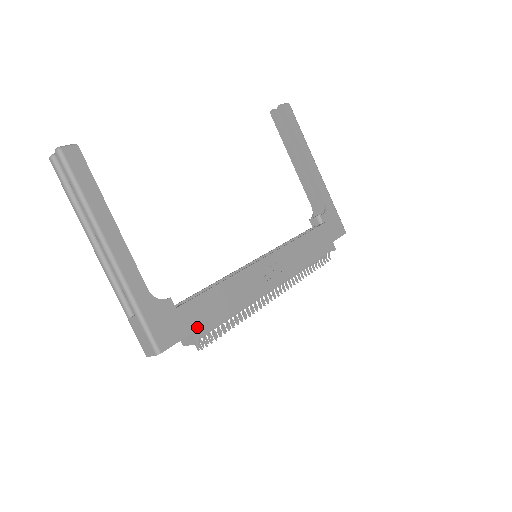
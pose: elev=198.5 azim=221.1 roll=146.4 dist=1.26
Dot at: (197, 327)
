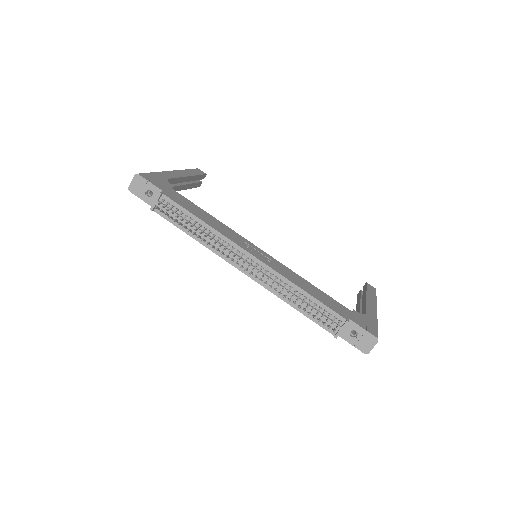
Dot at: (170, 195)
